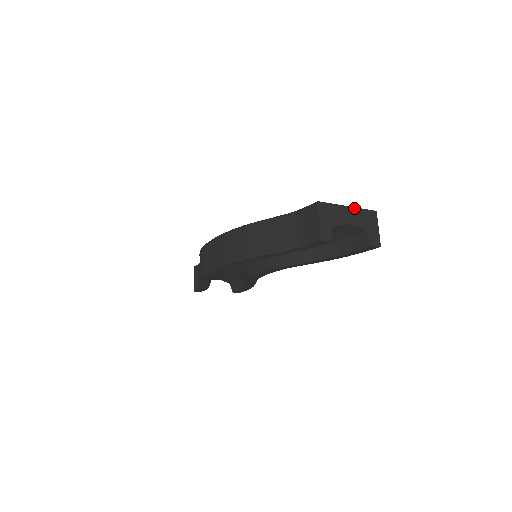
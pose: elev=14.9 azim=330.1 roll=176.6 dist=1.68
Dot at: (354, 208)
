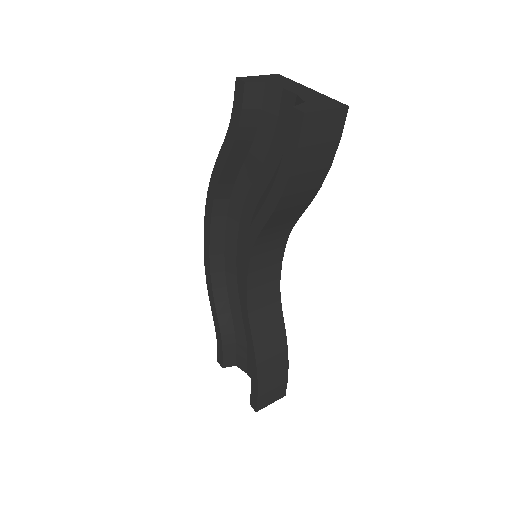
Dot at: (317, 92)
